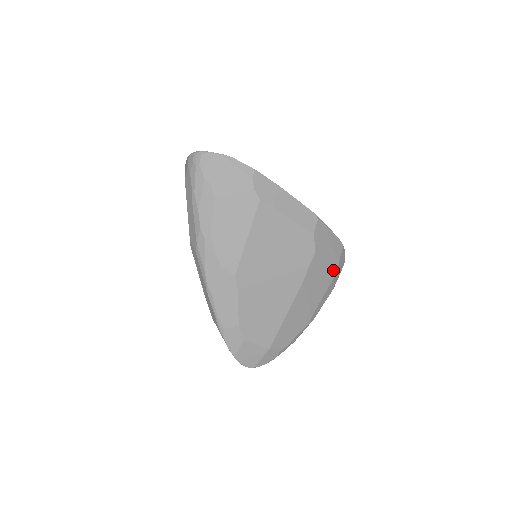
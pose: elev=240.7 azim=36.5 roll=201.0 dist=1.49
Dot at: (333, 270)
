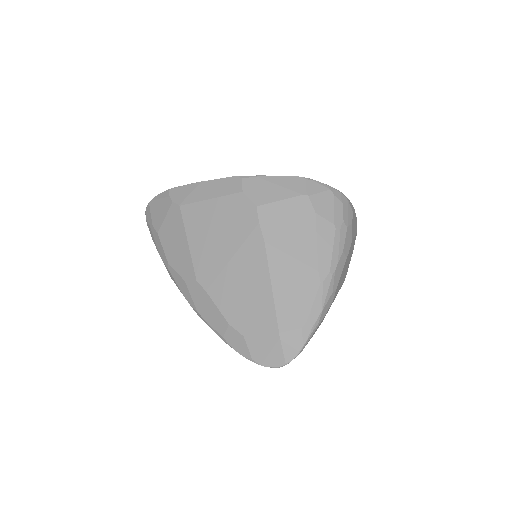
Dot at: (306, 208)
